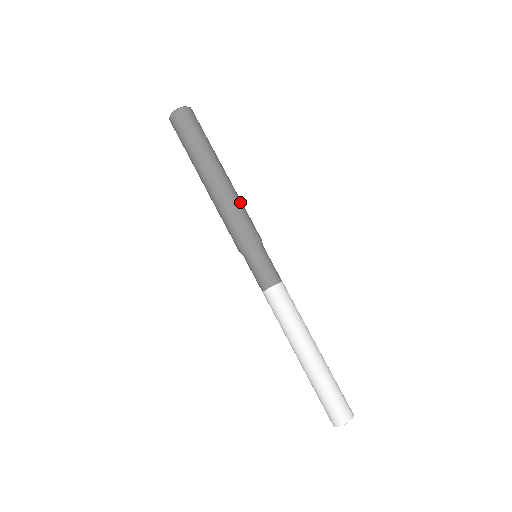
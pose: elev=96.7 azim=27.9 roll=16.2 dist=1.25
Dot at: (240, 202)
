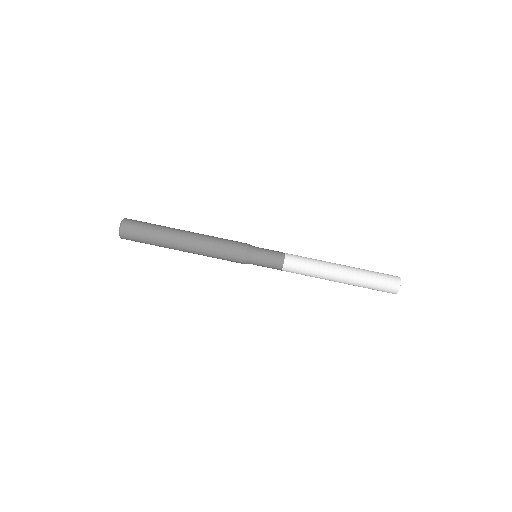
Dot at: (214, 239)
